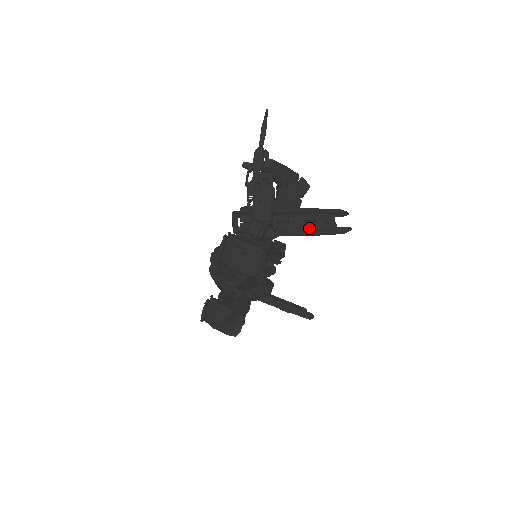
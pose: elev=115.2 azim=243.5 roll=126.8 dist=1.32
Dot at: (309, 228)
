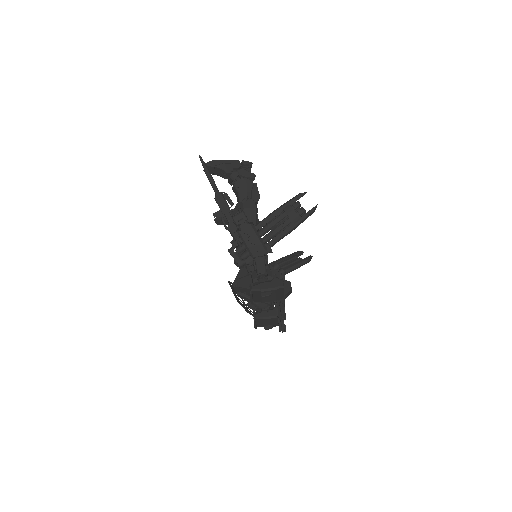
Dot at: (289, 227)
